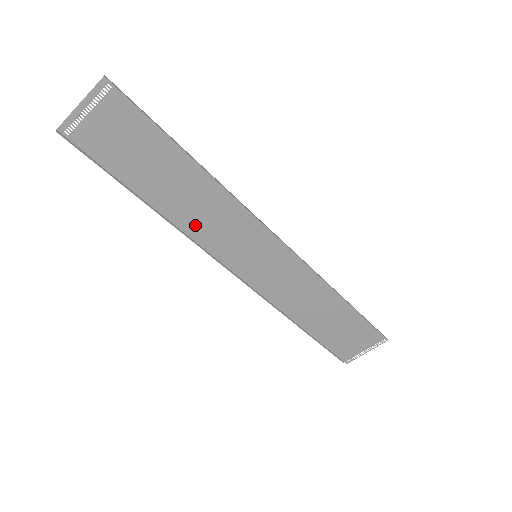
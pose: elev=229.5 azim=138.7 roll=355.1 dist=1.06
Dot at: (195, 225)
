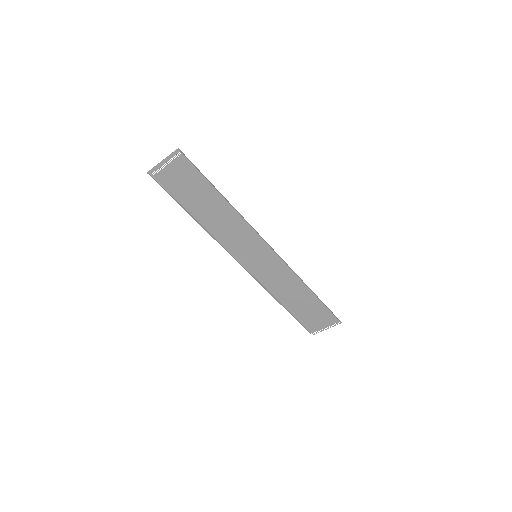
Dot at: (220, 233)
